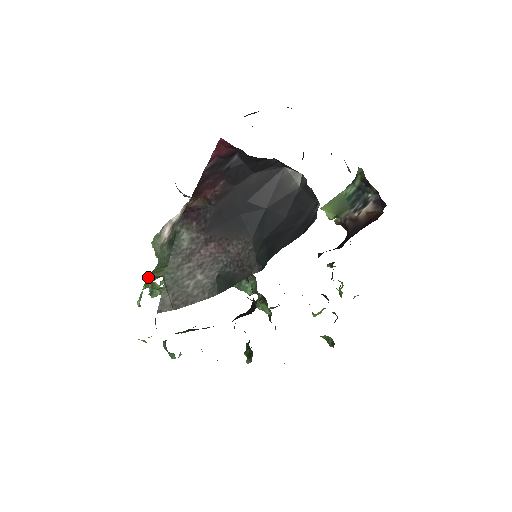
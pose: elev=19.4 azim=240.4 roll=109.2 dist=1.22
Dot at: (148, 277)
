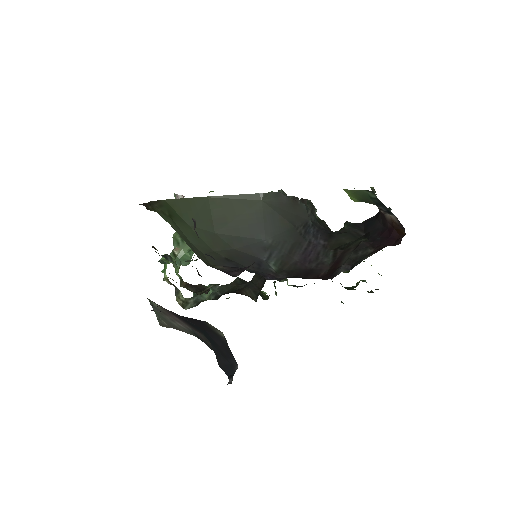
Dot at: (173, 239)
